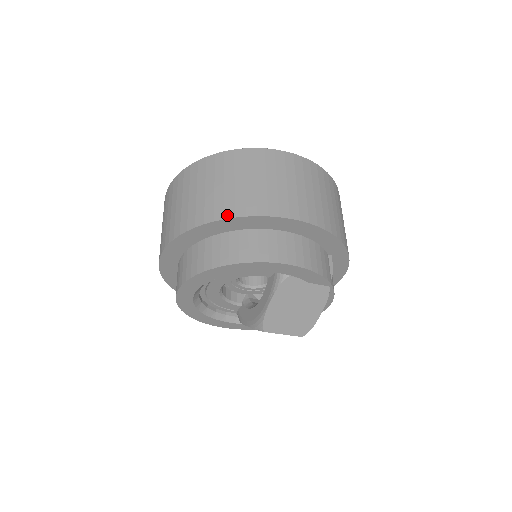
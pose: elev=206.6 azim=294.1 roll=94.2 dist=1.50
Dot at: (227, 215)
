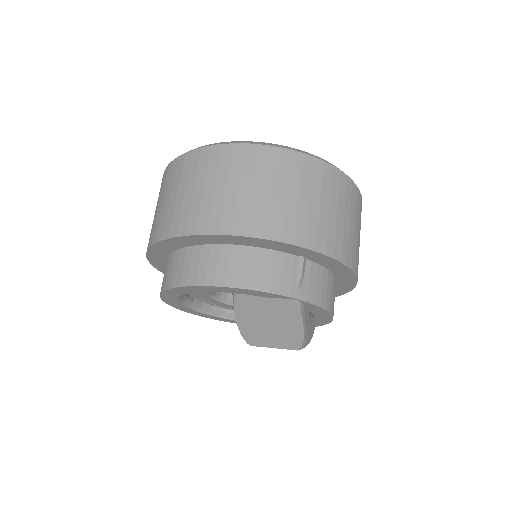
Dot at: (158, 238)
